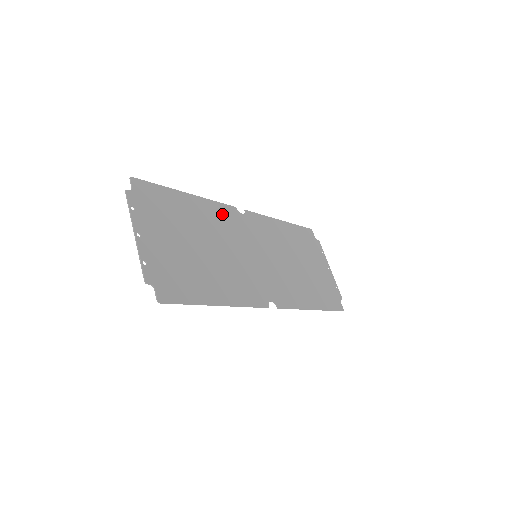
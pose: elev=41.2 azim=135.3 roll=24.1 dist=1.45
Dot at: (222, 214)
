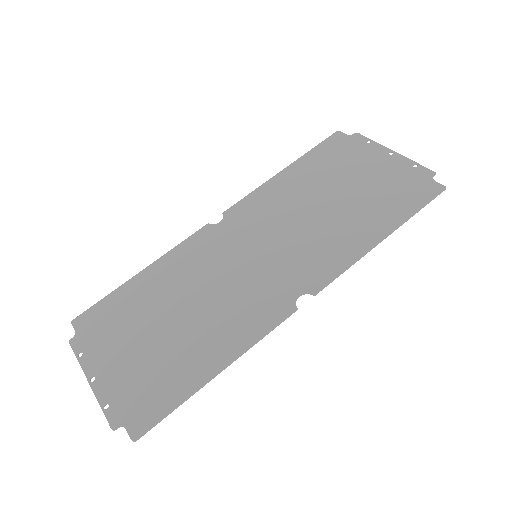
Dot at: (191, 251)
